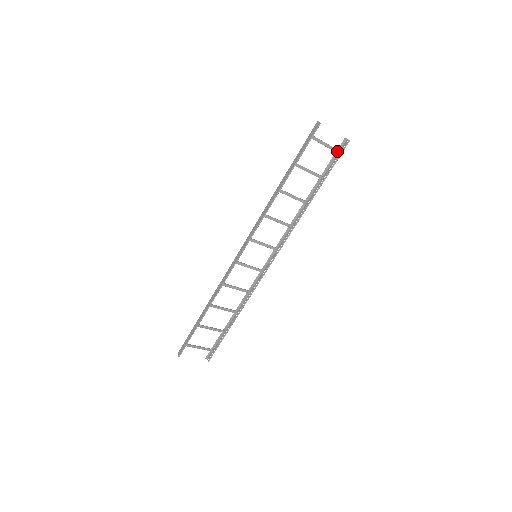
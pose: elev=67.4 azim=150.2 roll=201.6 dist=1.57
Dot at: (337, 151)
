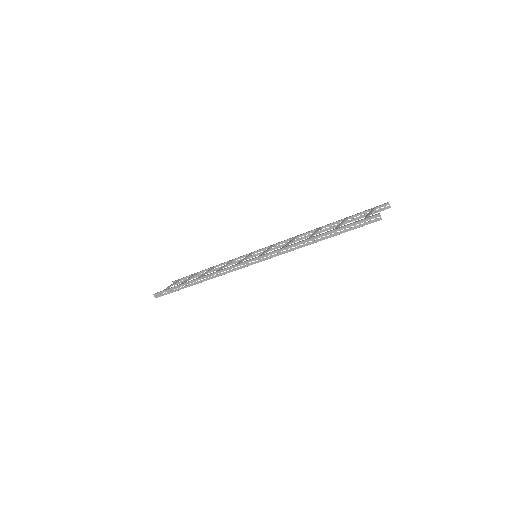
Dot at: (373, 208)
